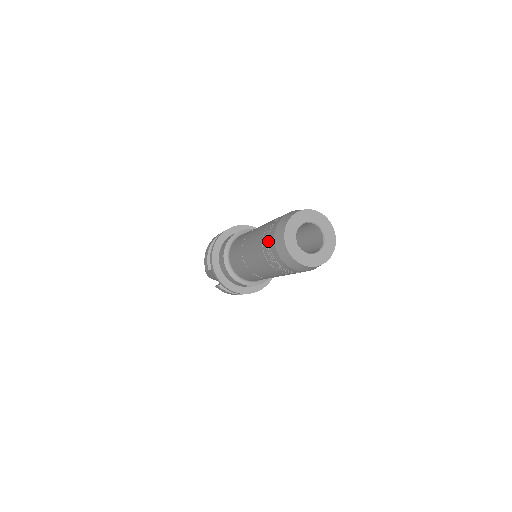
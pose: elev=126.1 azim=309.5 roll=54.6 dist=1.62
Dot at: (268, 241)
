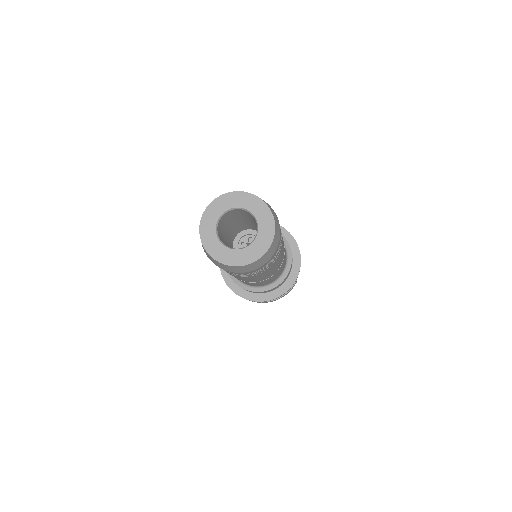
Dot at: occluded
